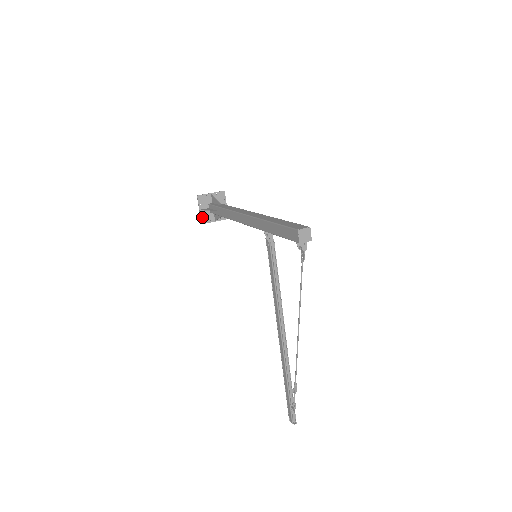
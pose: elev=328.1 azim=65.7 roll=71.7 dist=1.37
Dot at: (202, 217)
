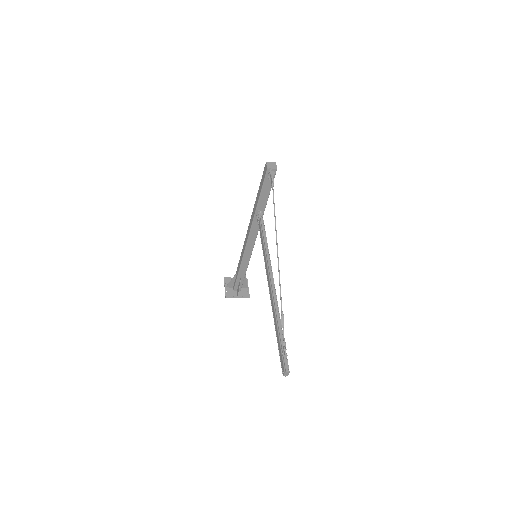
Dot at: (226, 293)
